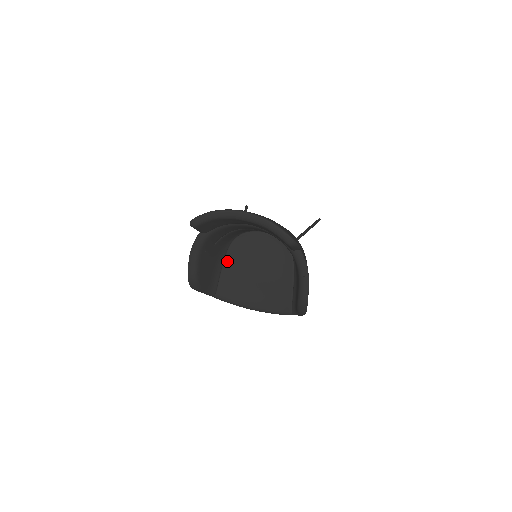
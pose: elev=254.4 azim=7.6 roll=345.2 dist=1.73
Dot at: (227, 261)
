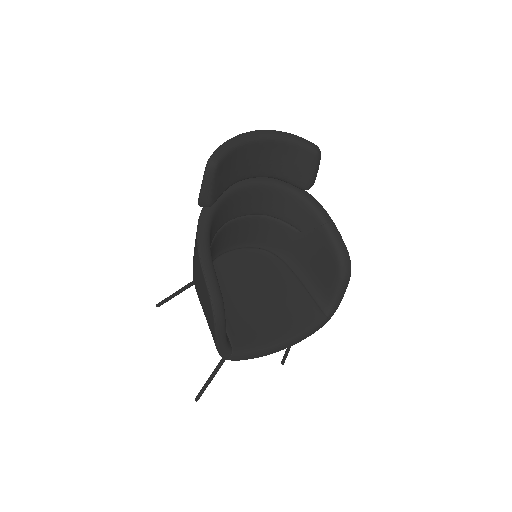
Dot at: occluded
